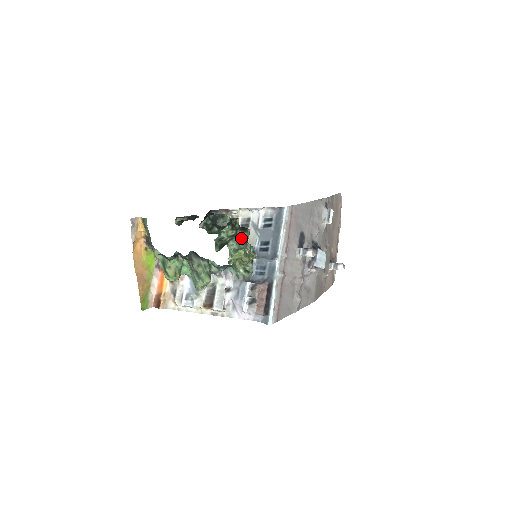
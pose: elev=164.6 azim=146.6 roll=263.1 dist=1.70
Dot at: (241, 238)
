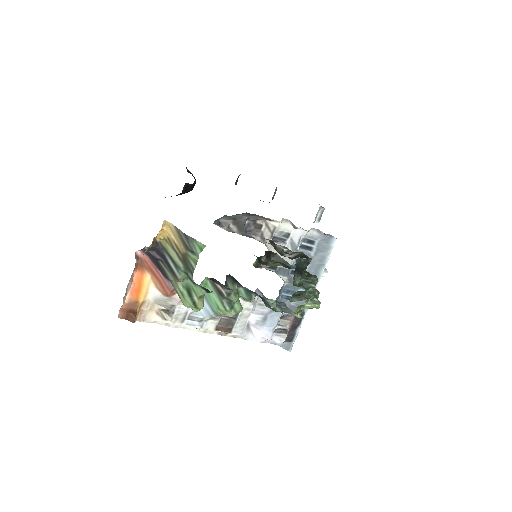
Dot at: occluded
